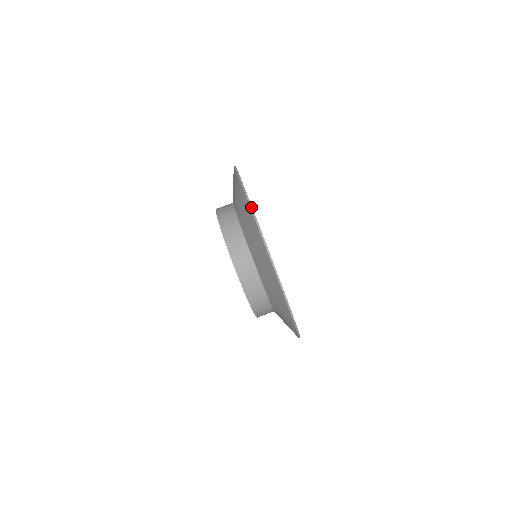
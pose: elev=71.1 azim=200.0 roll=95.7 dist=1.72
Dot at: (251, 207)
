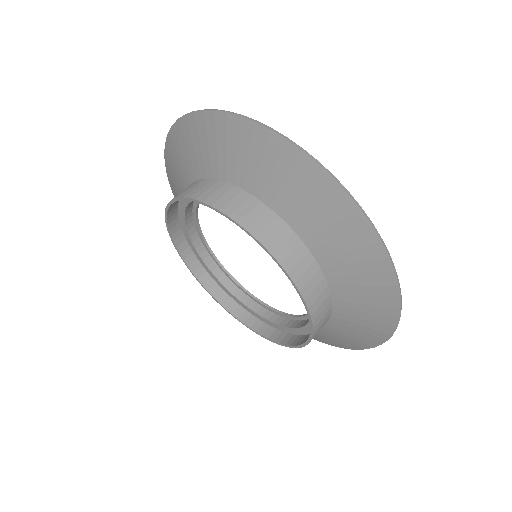
Dot at: (320, 163)
